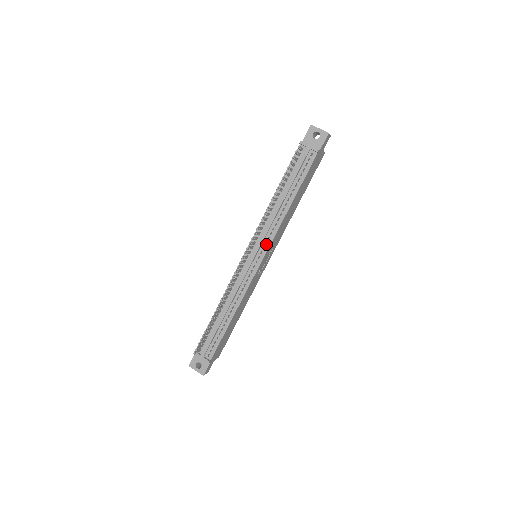
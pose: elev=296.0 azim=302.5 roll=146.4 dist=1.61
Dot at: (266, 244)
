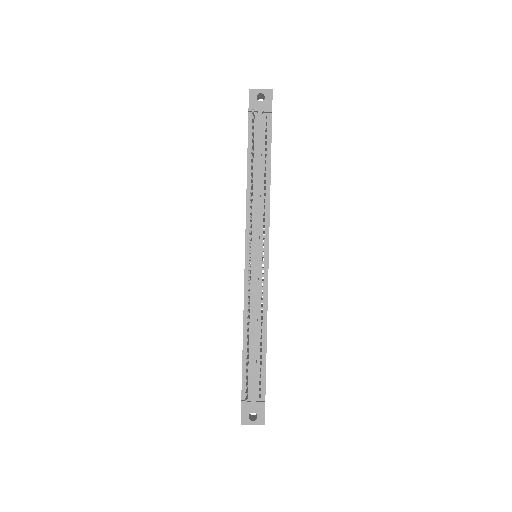
Dot at: occluded
